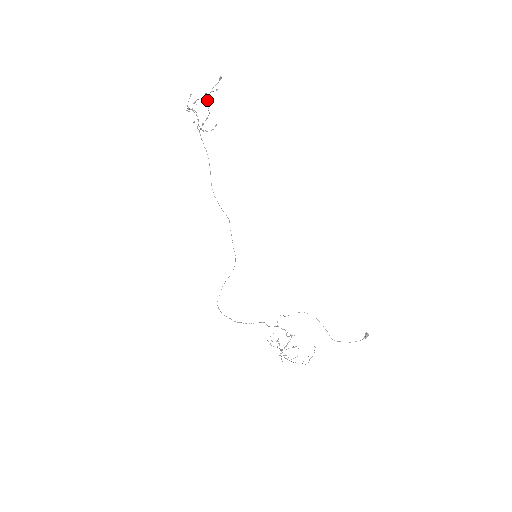
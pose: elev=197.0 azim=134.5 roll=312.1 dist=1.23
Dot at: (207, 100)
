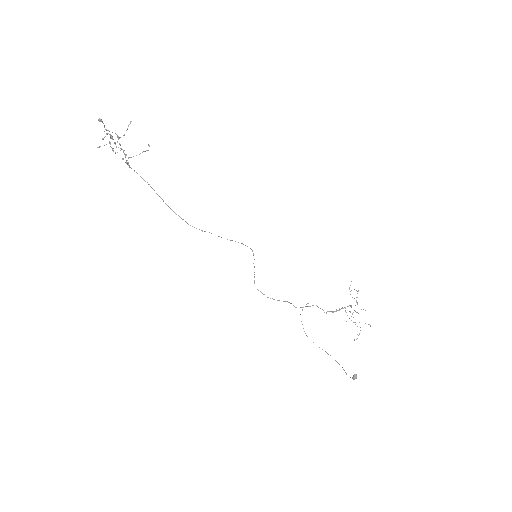
Dot at: occluded
